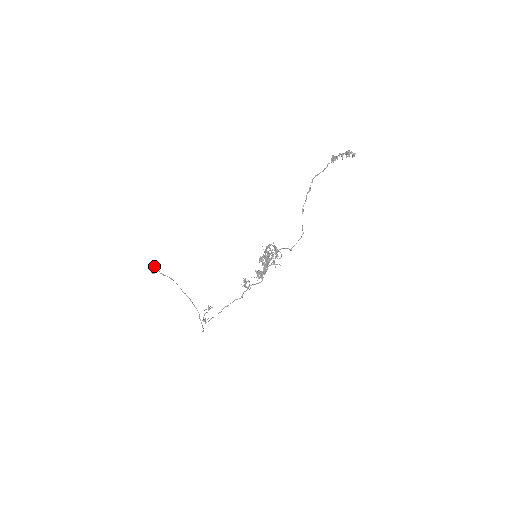
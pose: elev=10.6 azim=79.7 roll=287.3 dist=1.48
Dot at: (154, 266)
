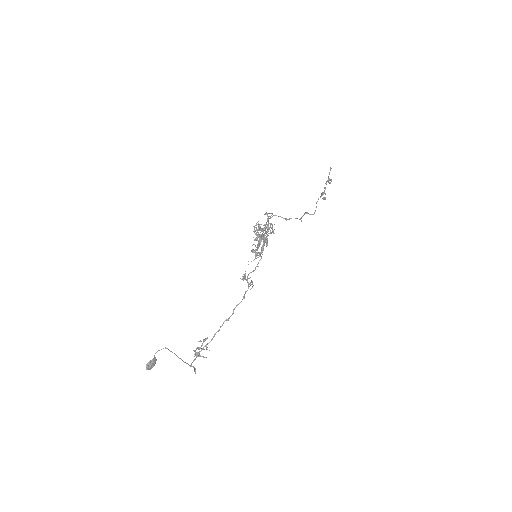
Dot at: occluded
